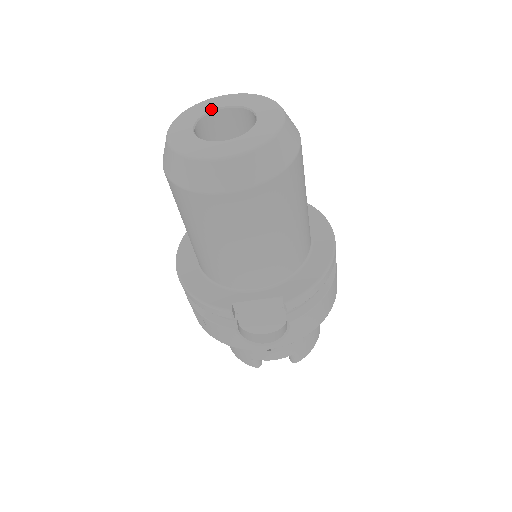
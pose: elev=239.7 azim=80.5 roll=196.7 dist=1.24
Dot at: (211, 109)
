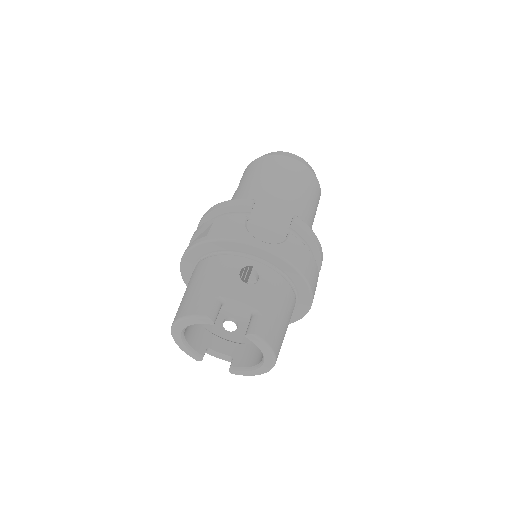
Dot at: occluded
